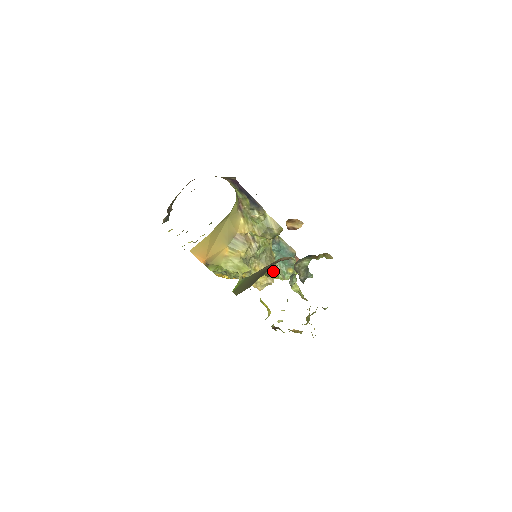
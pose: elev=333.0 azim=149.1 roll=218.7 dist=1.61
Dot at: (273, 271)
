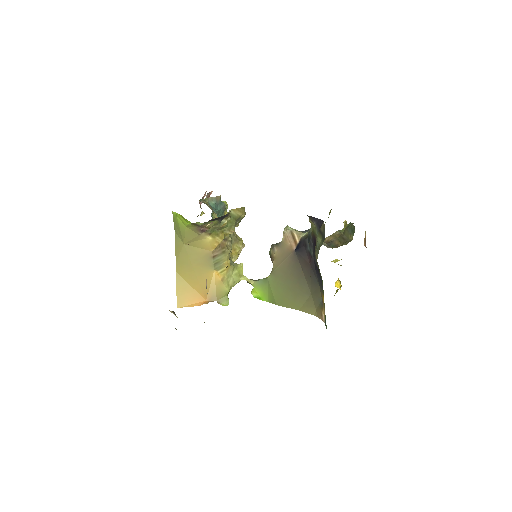
Dot at: (238, 238)
